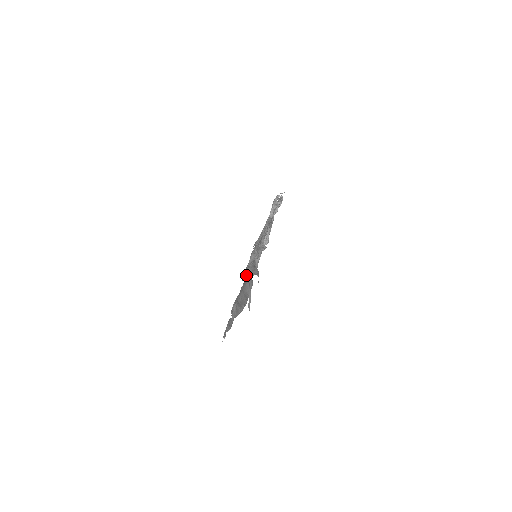
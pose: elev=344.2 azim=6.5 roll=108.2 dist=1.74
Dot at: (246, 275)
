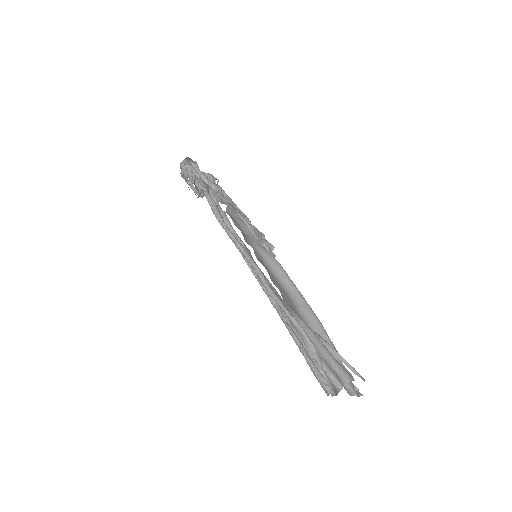
Dot at: (329, 376)
